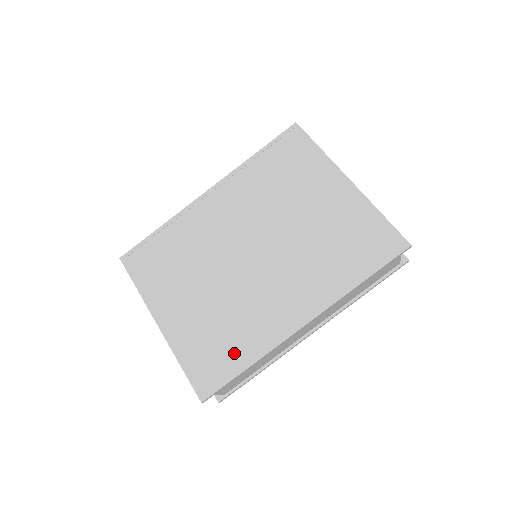
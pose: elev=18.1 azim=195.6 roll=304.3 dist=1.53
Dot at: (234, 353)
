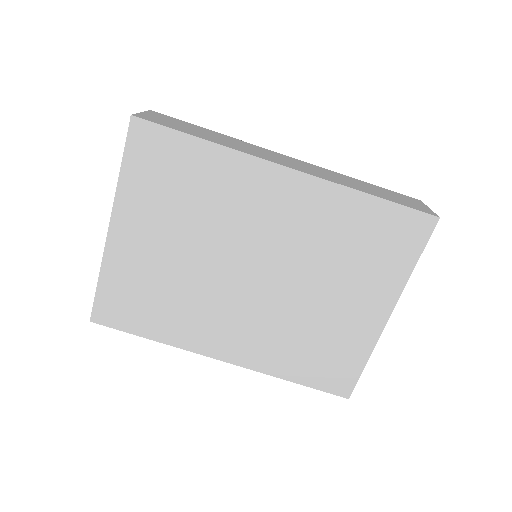
Dot at: (151, 320)
